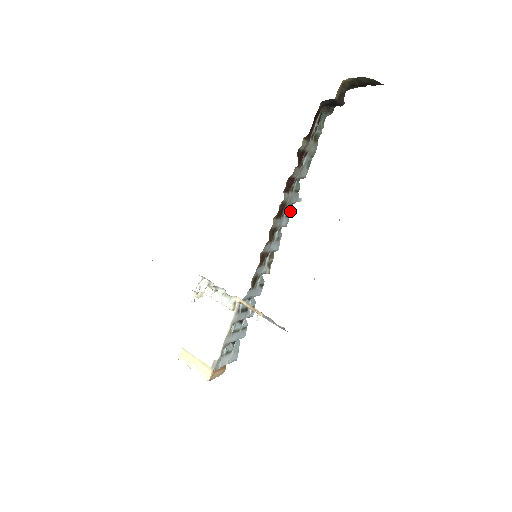
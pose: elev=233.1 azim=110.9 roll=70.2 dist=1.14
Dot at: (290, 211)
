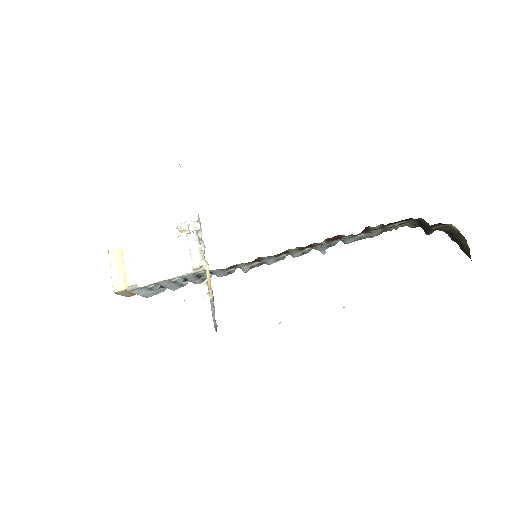
Dot at: occluded
